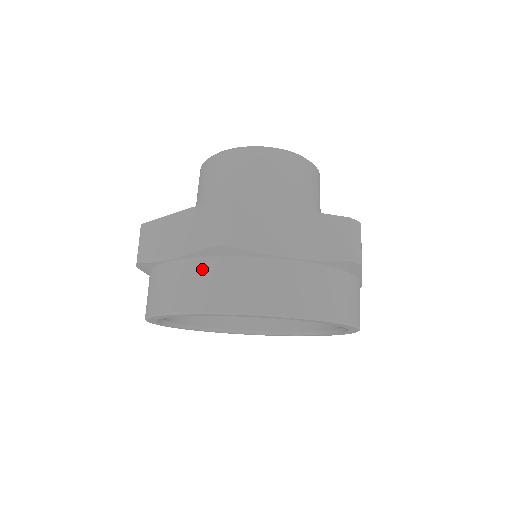
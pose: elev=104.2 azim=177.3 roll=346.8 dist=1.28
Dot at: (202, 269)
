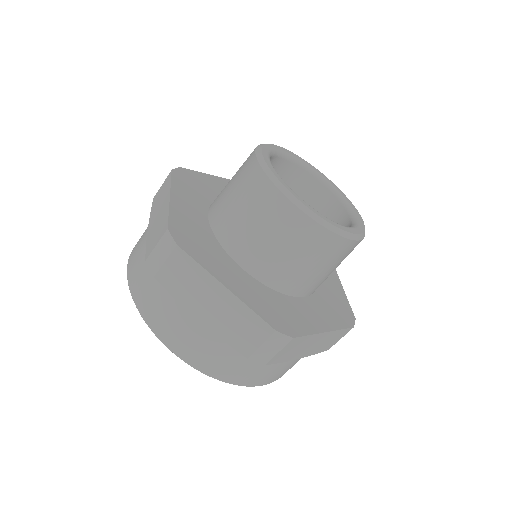
Dot at: (227, 351)
